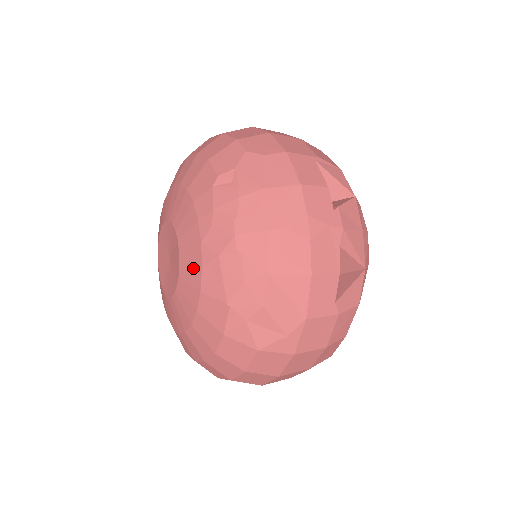
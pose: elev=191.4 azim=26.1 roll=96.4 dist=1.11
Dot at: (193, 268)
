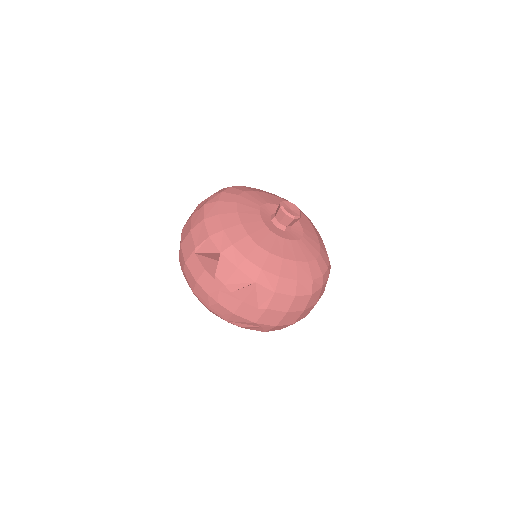
Dot at: occluded
